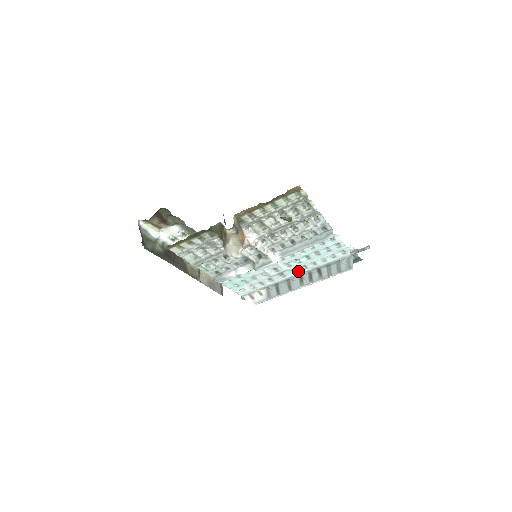
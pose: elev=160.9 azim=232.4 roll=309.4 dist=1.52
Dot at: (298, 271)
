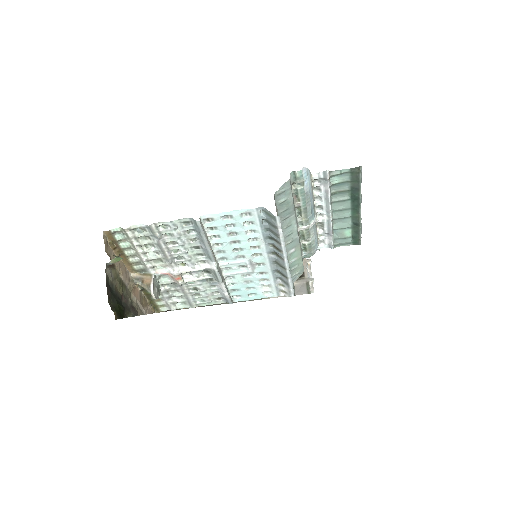
Dot at: (260, 253)
